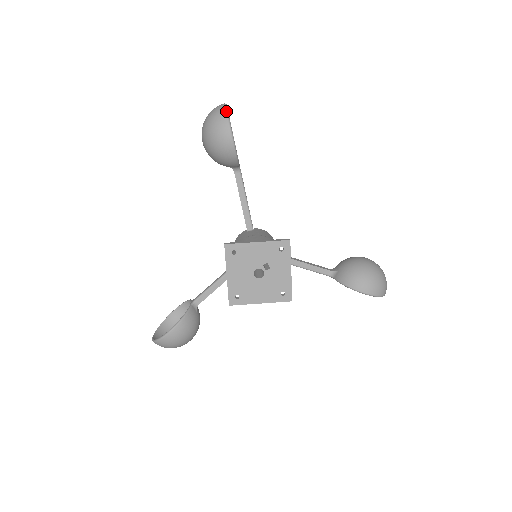
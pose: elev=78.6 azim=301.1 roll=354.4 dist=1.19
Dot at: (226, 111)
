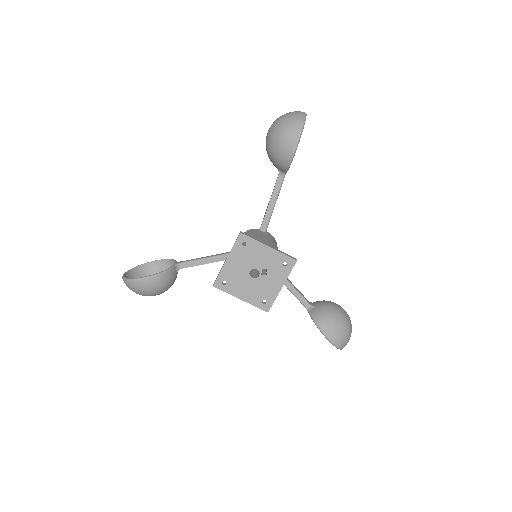
Dot at: (304, 120)
